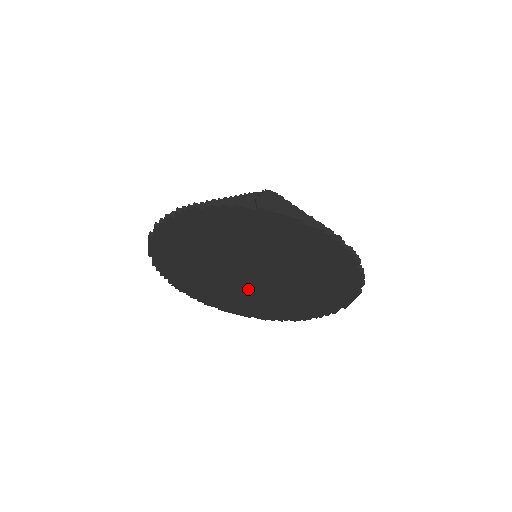
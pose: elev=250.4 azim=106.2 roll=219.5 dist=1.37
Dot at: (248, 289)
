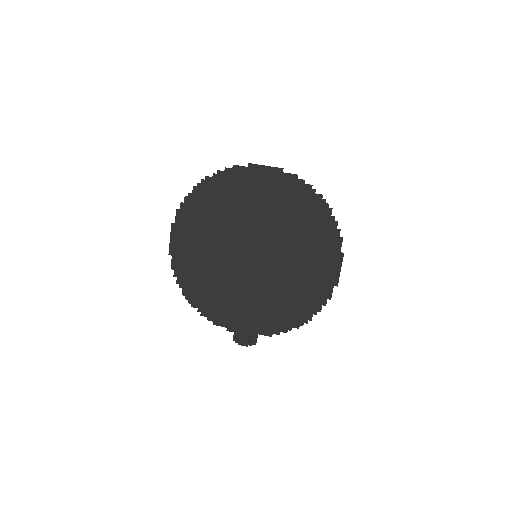
Dot at: (251, 281)
